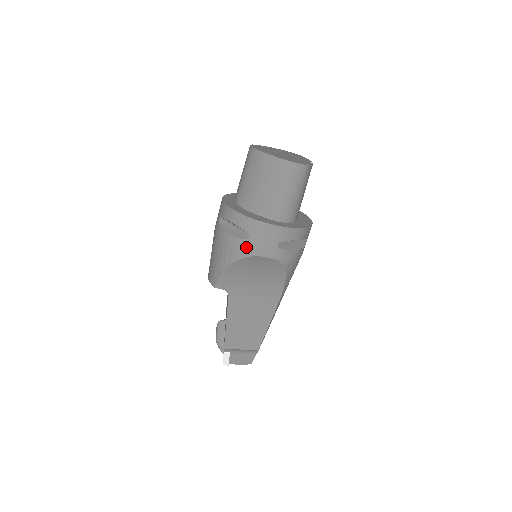
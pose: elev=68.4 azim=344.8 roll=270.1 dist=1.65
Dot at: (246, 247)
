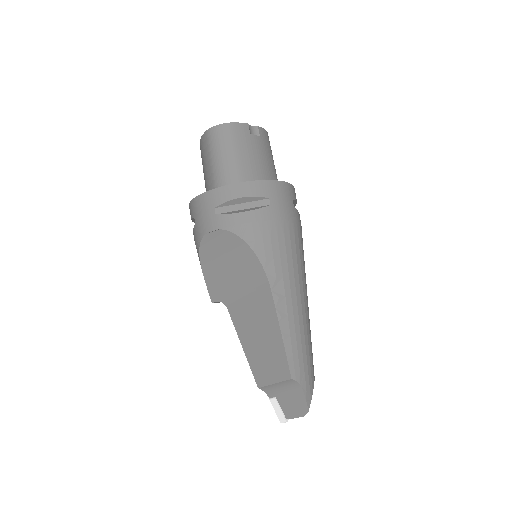
Dot at: (196, 233)
